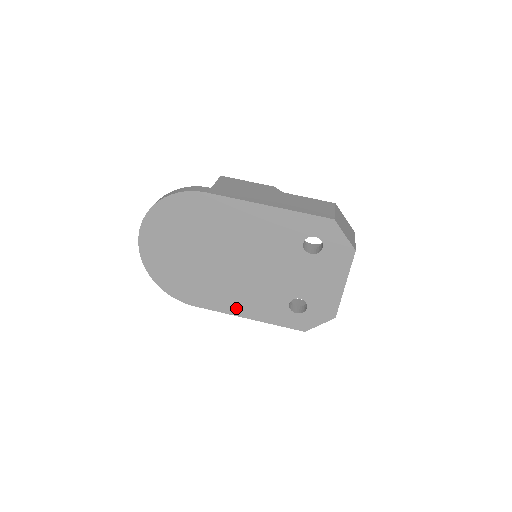
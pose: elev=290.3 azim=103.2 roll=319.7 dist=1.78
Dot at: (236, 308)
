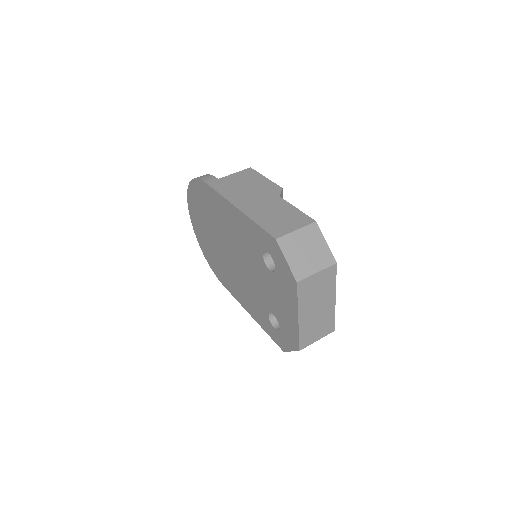
Dot at: (242, 300)
